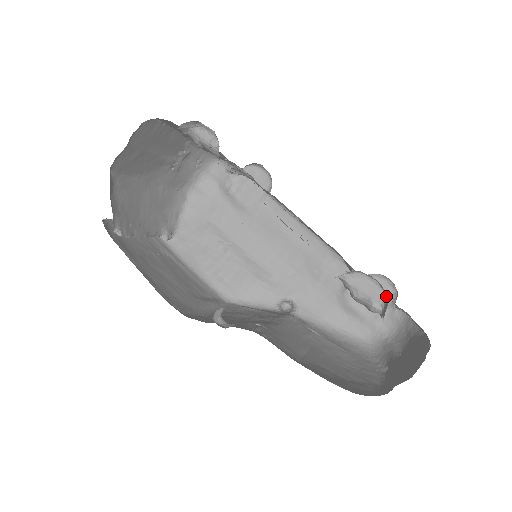
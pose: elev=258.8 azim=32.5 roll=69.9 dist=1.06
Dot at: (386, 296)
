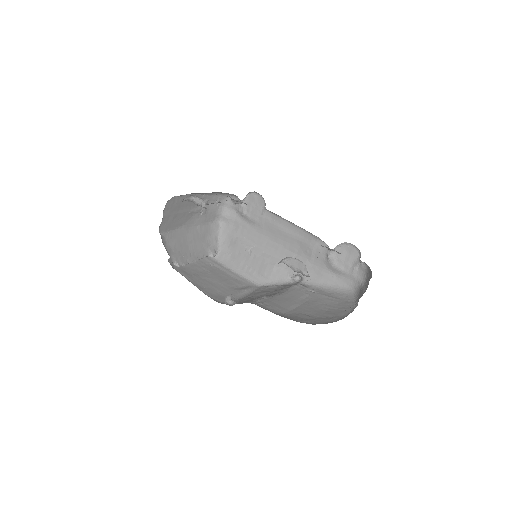
Dot at: (355, 255)
